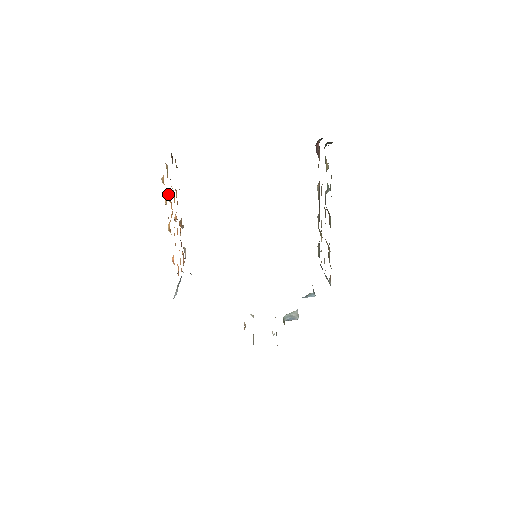
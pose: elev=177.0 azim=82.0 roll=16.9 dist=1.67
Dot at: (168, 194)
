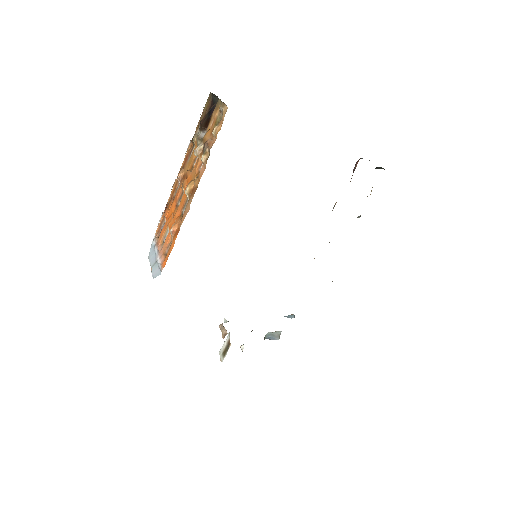
Dot at: (201, 148)
